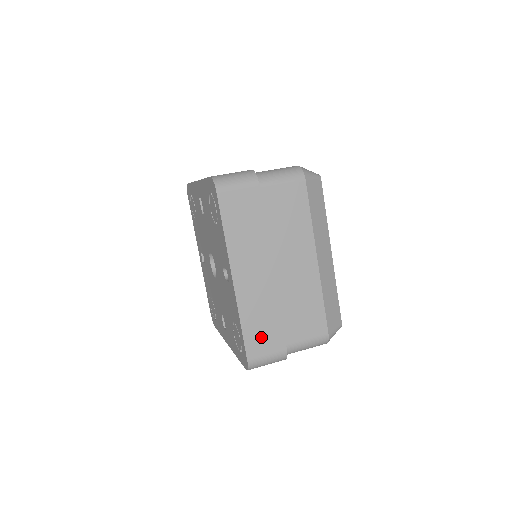
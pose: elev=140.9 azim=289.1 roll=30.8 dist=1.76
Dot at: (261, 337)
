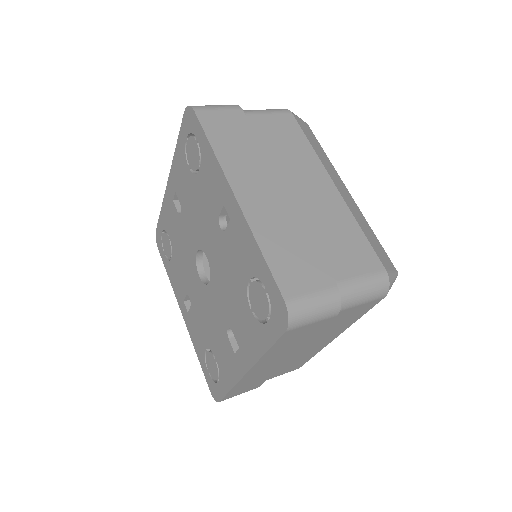
Dot at: (294, 267)
